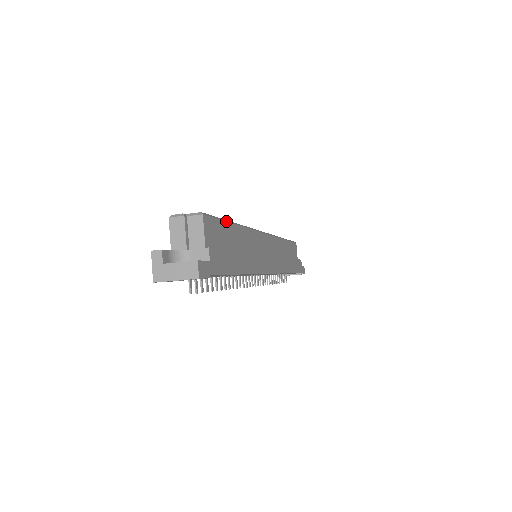
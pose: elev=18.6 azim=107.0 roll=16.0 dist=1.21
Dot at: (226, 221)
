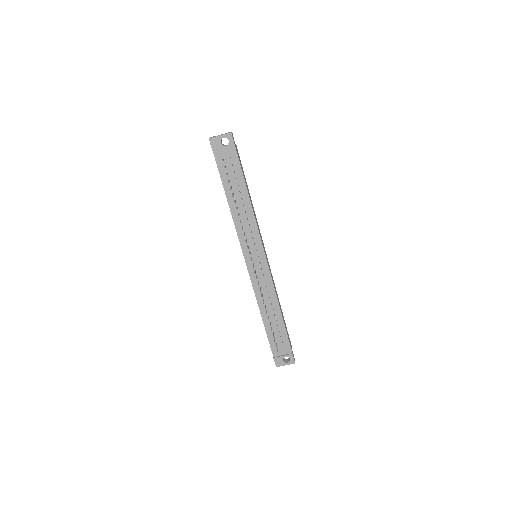
Dot at: occluded
